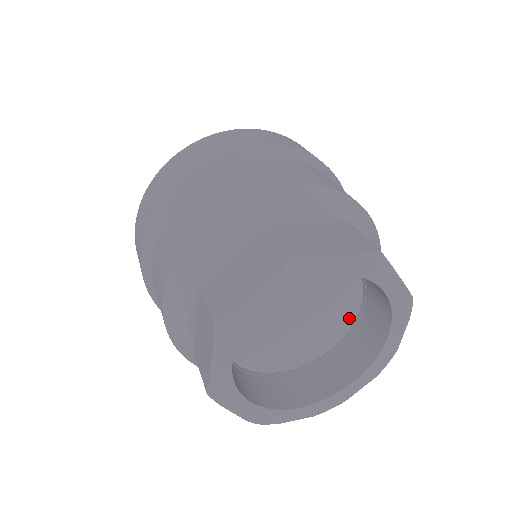
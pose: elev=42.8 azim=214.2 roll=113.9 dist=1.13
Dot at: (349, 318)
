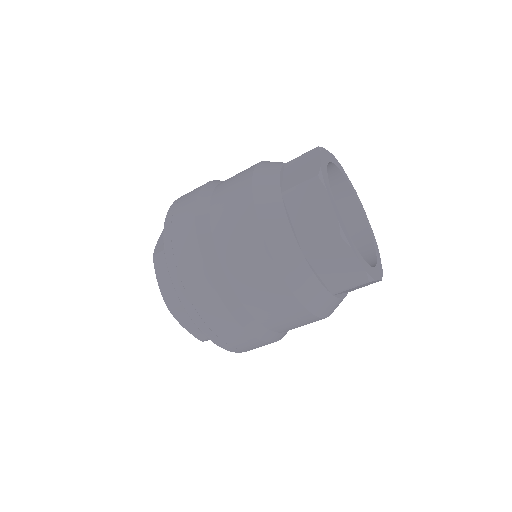
Dot at: occluded
